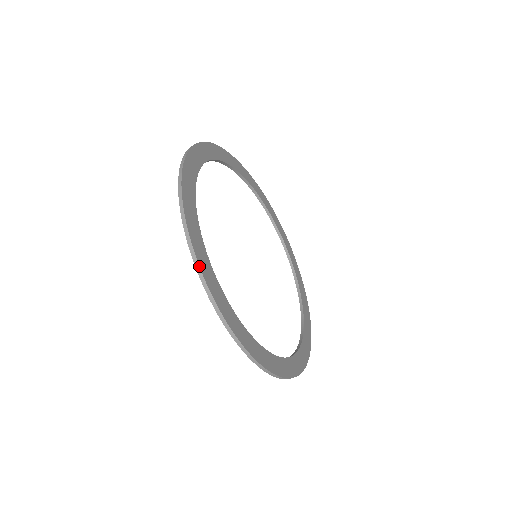
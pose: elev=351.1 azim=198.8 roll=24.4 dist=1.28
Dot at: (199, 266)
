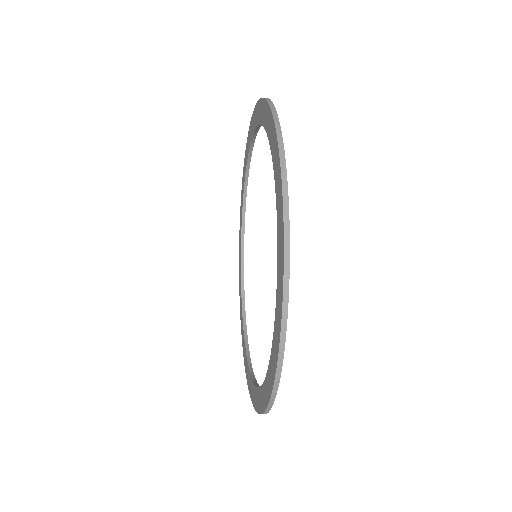
Dot at: occluded
